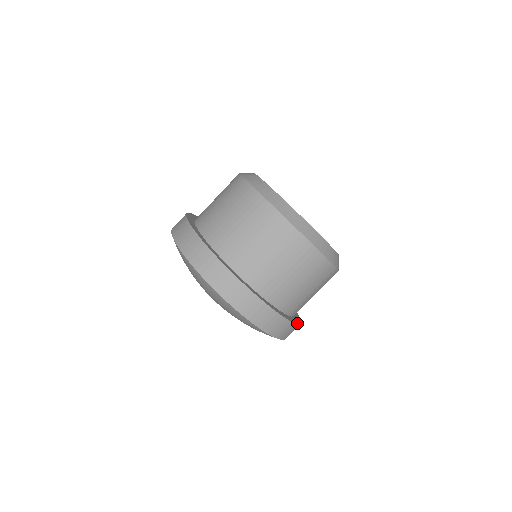
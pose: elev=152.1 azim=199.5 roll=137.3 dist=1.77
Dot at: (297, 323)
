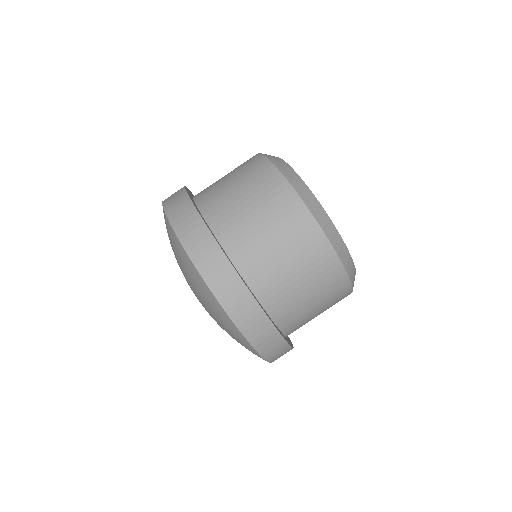
Dot at: occluded
